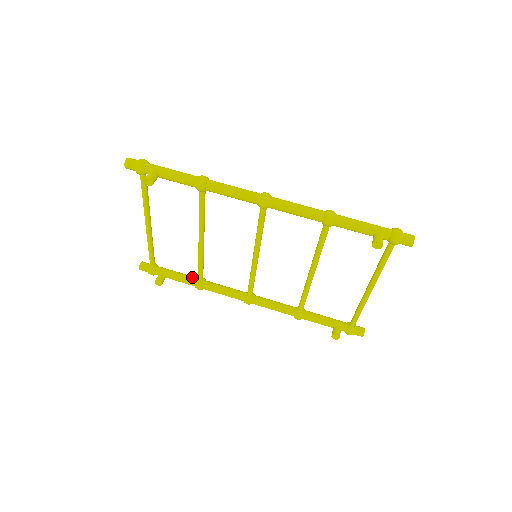
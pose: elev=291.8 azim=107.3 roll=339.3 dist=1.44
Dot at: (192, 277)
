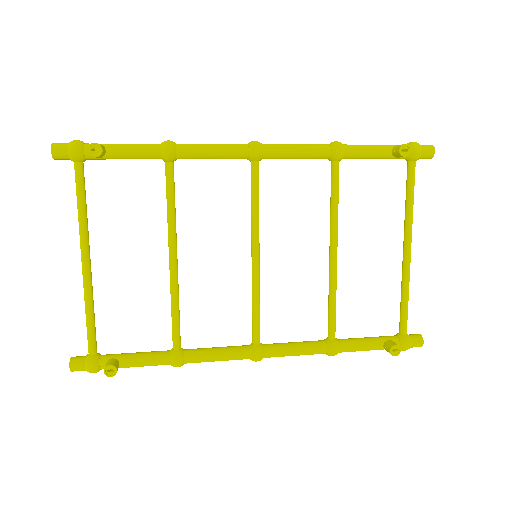
Dot at: occluded
